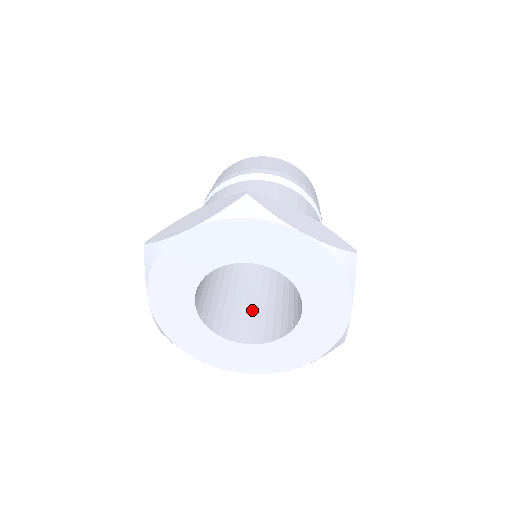
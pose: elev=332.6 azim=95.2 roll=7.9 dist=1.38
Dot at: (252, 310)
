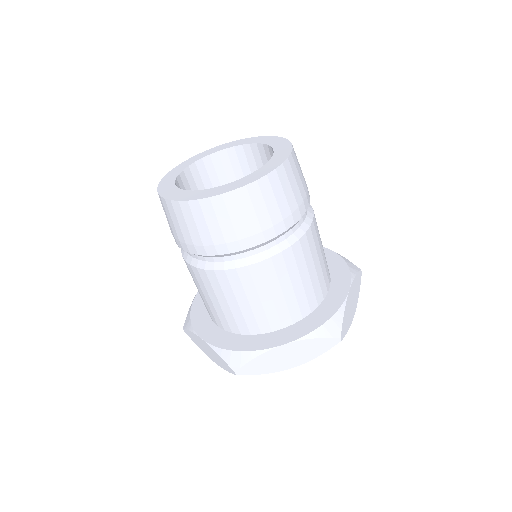
Dot at: occluded
